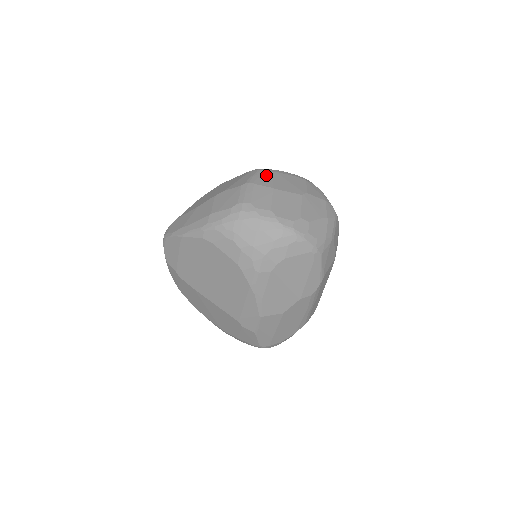
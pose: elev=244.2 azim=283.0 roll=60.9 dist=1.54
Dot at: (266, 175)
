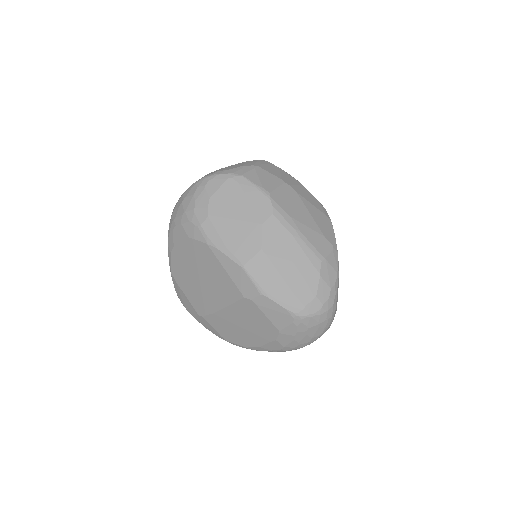
Dot at: occluded
